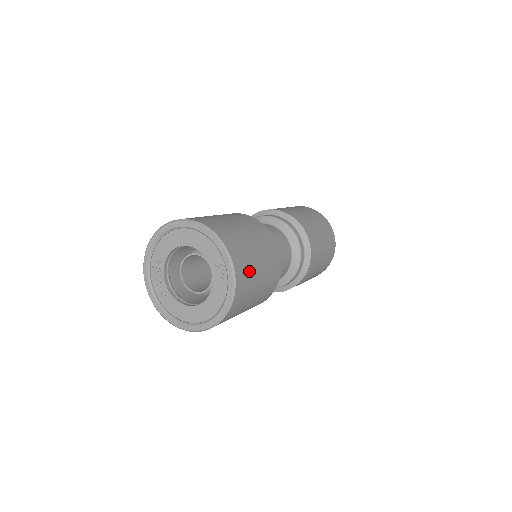
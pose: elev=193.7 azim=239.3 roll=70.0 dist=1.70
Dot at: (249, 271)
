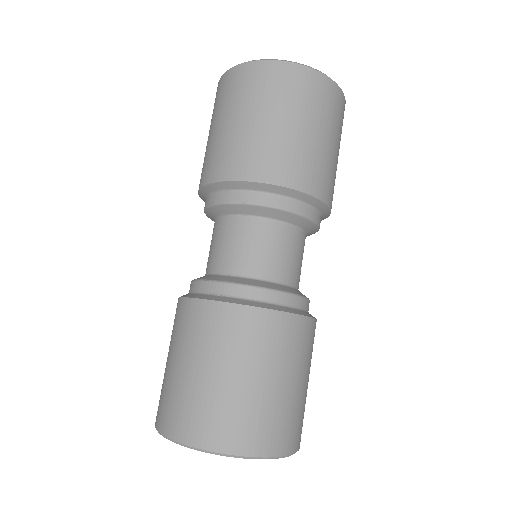
Dot at: occluded
